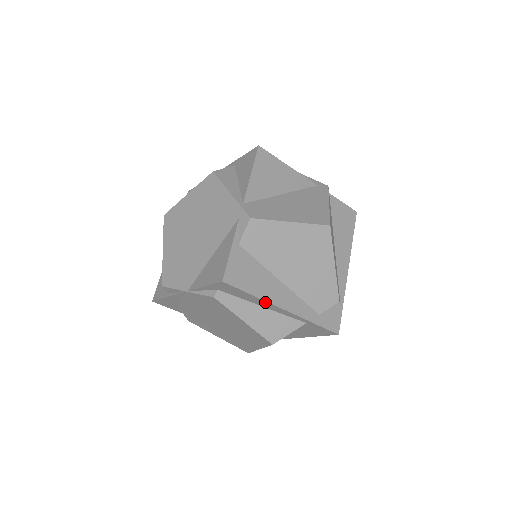
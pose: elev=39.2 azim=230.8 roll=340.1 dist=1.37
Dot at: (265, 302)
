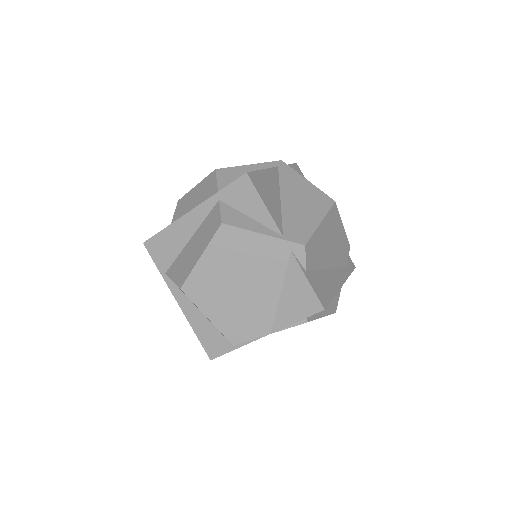
Dot at: (335, 293)
